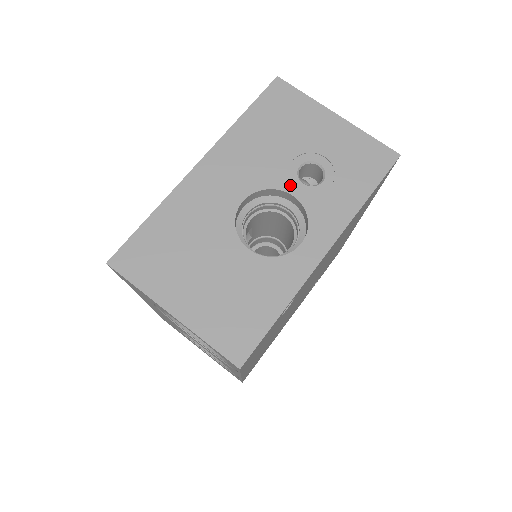
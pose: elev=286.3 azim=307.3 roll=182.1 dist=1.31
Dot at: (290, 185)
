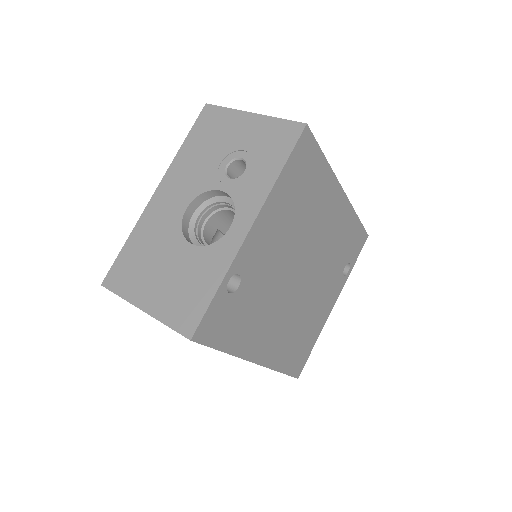
Dot at: (219, 183)
